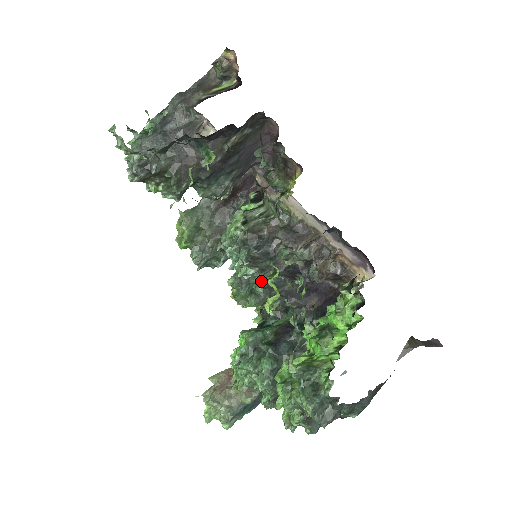
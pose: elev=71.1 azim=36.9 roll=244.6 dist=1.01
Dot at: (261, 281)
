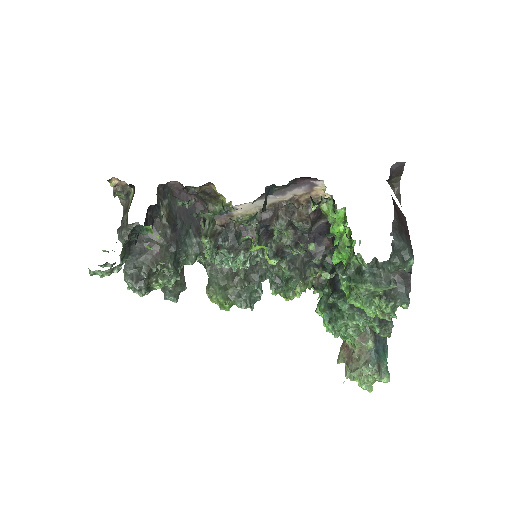
Dot at: (282, 267)
